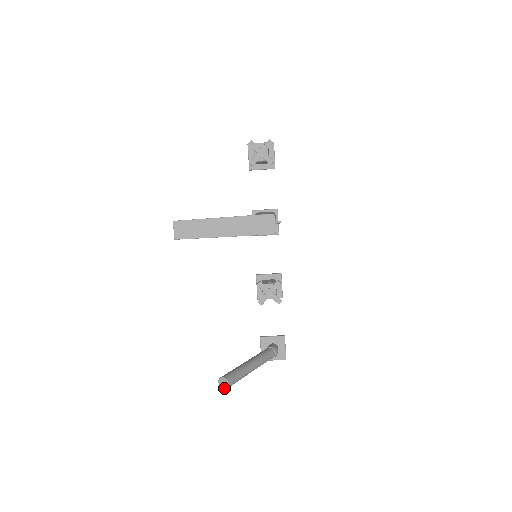
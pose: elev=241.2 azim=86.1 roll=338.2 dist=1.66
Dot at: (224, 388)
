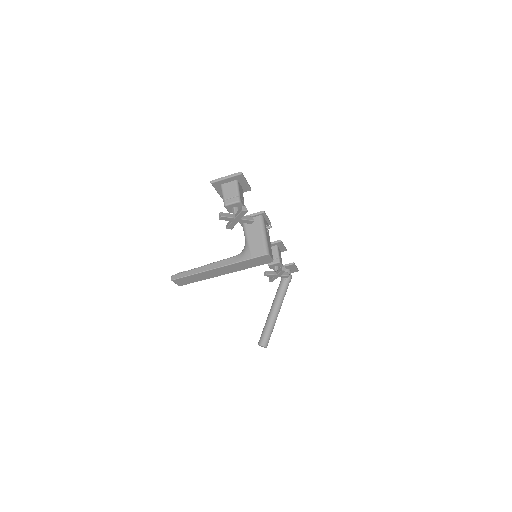
Dot at: occluded
